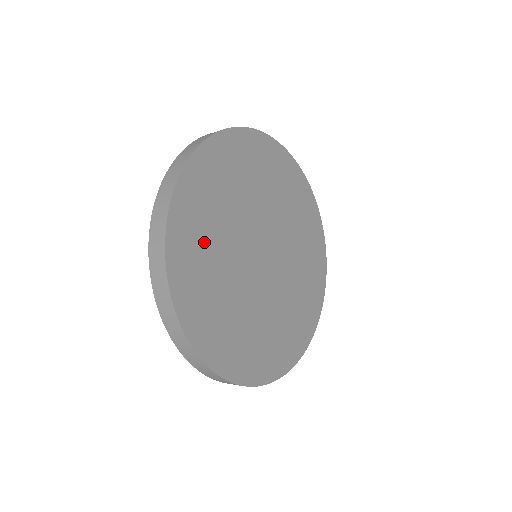
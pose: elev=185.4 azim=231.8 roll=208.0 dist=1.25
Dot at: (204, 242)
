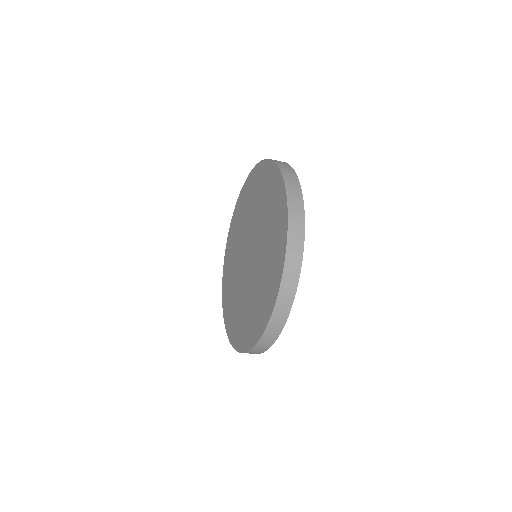
Dot at: occluded
